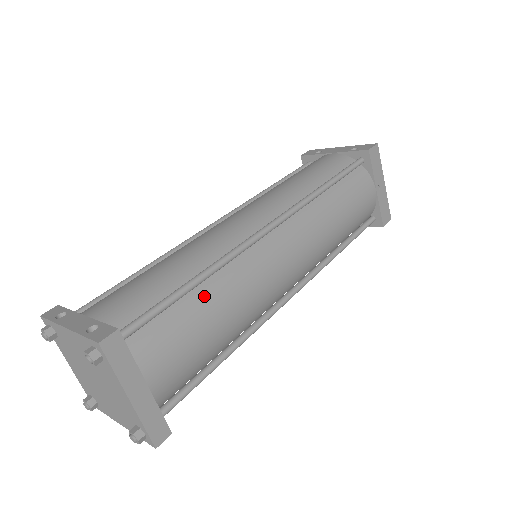
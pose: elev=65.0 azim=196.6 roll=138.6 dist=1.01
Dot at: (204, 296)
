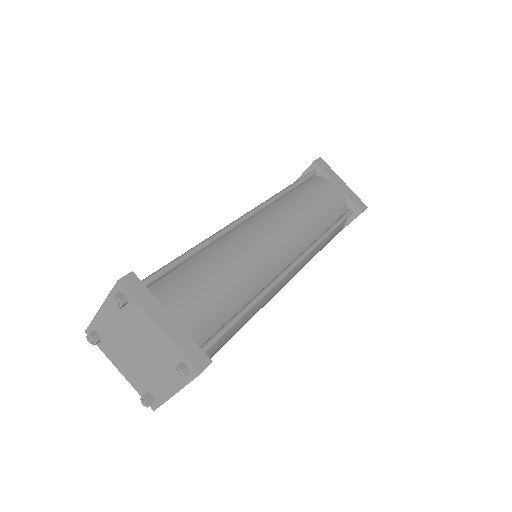
Dot at: (205, 259)
